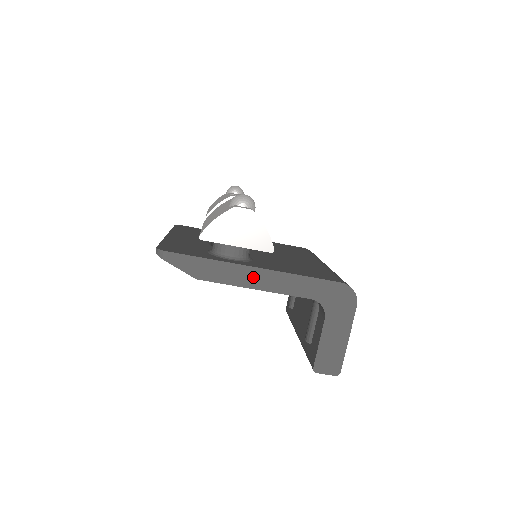
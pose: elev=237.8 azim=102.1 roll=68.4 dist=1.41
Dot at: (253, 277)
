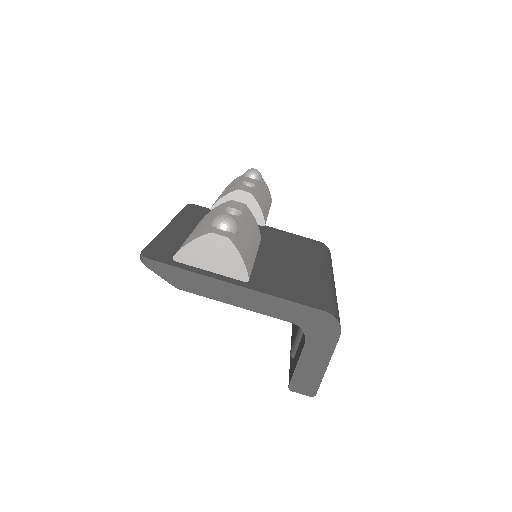
Dot at: (234, 294)
